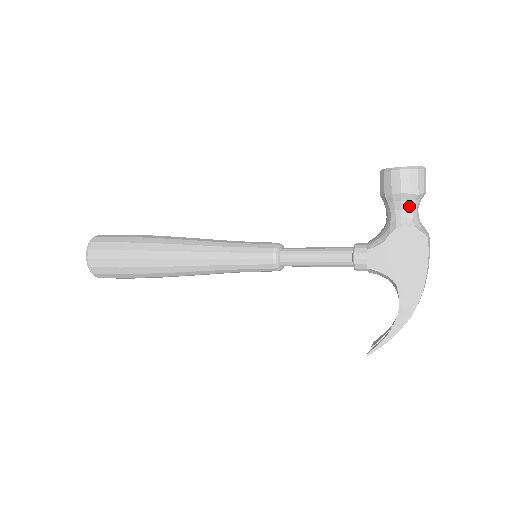
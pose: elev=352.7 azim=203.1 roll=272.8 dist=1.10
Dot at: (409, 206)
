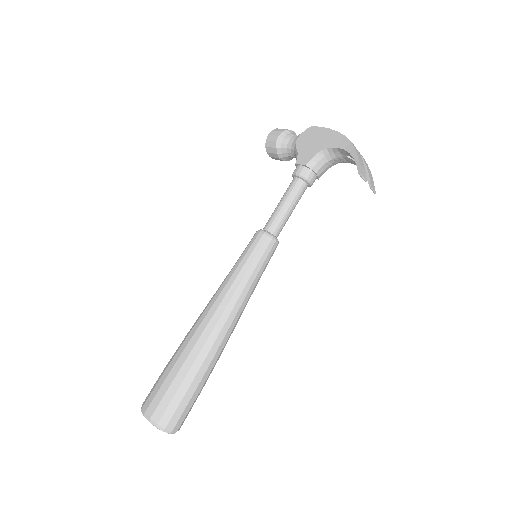
Dot at: (290, 136)
